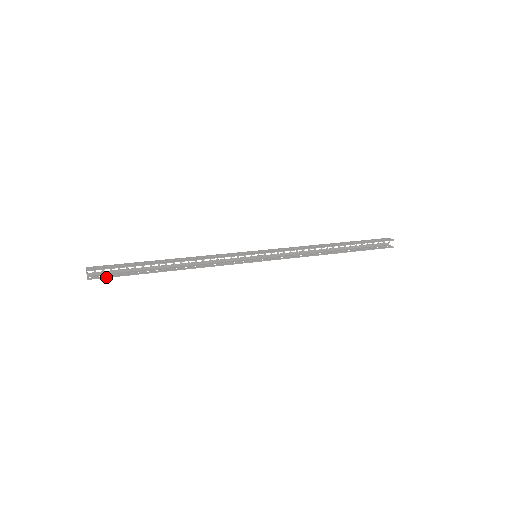
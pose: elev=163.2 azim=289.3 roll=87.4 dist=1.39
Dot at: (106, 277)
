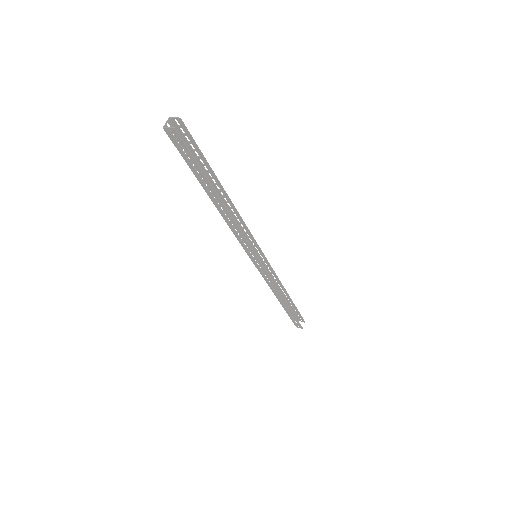
Dot at: (186, 146)
